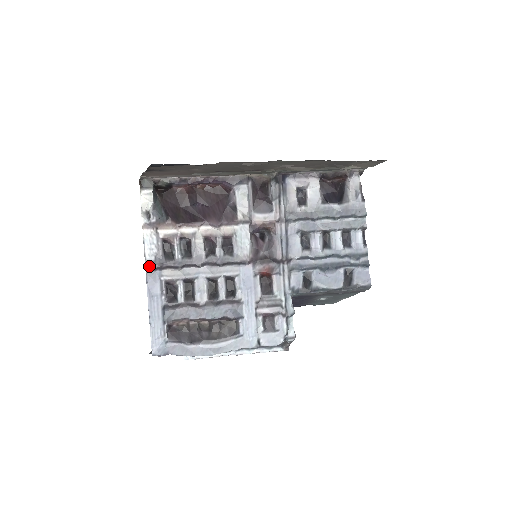
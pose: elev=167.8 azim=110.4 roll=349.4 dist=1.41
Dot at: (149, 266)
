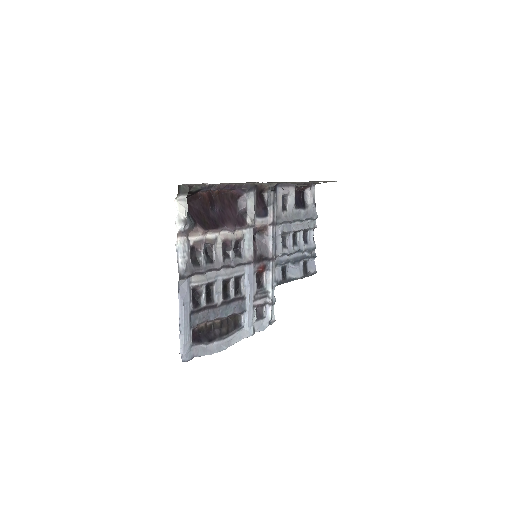
Dot at: (182, 275)
